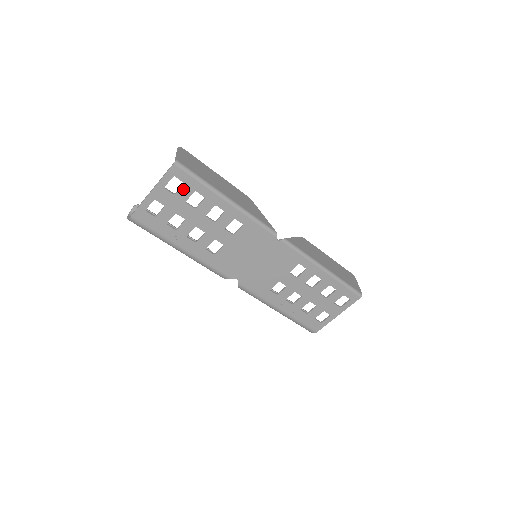
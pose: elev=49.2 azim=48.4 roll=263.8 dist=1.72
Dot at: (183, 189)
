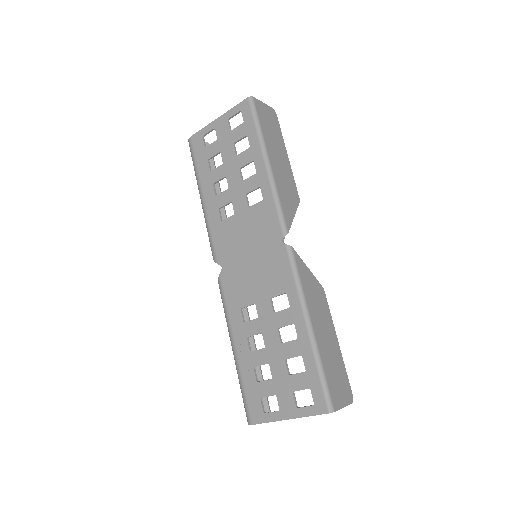
Dot at: (240, 128)
